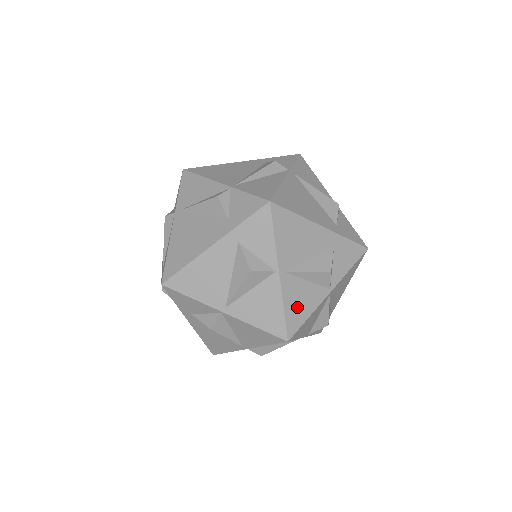
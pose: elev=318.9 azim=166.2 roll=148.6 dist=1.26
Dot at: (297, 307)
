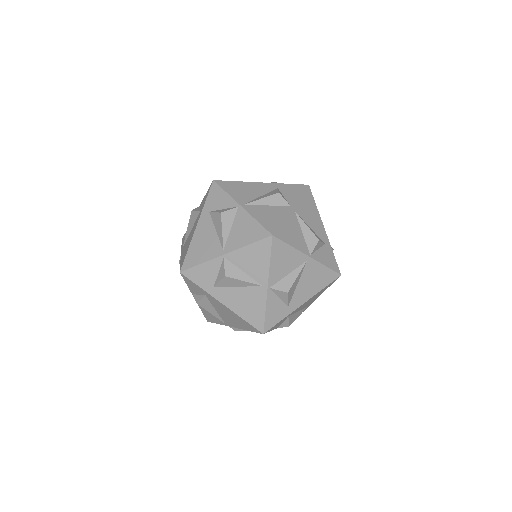
Dot at: (268, 218)
